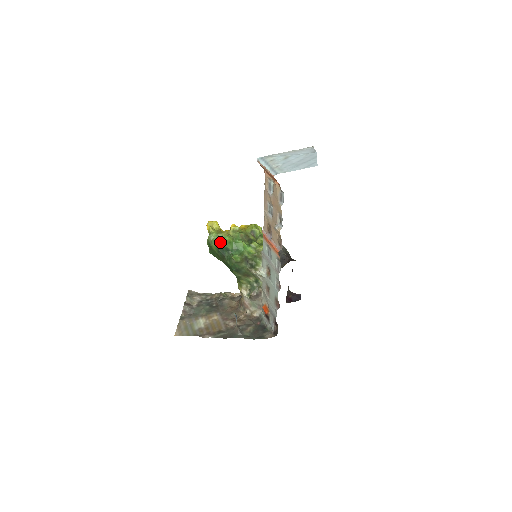
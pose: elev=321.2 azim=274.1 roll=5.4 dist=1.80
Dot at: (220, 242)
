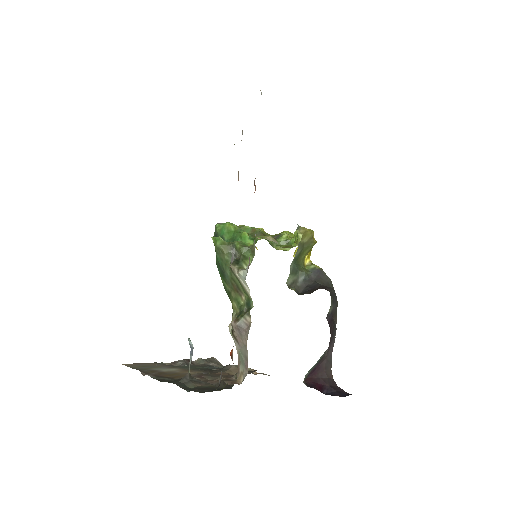
Dot at: (216, 227)
